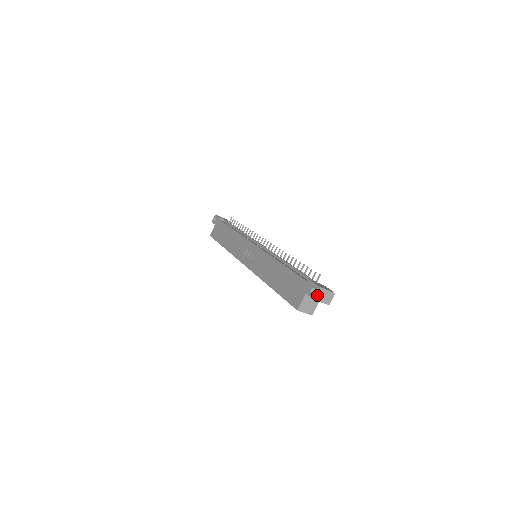
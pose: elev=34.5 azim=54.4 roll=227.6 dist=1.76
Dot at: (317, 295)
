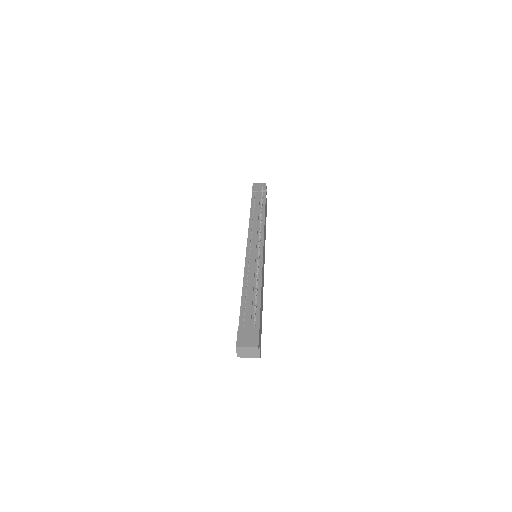
Dot at: (238, 353)
